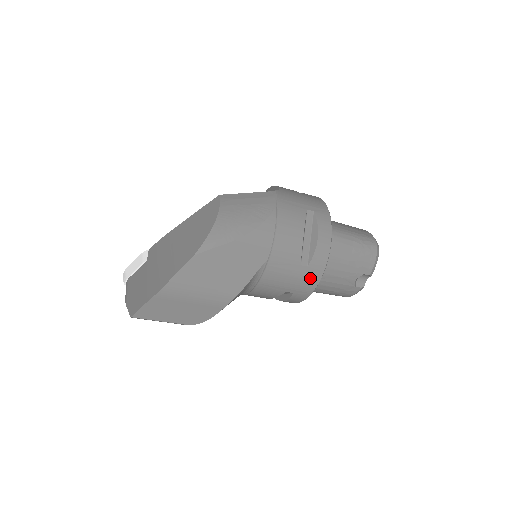
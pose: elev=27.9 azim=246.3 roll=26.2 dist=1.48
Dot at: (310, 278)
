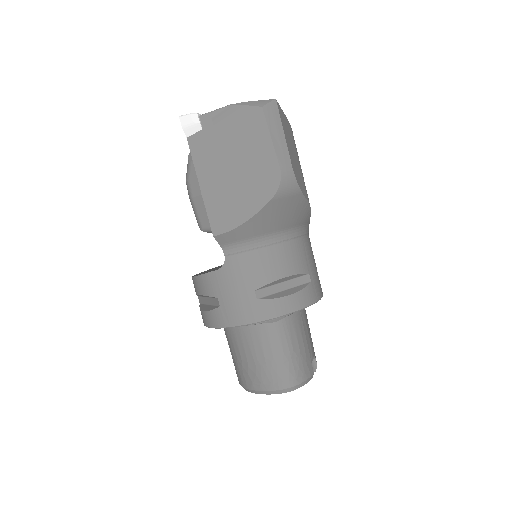
Dot at: (320, 284)
